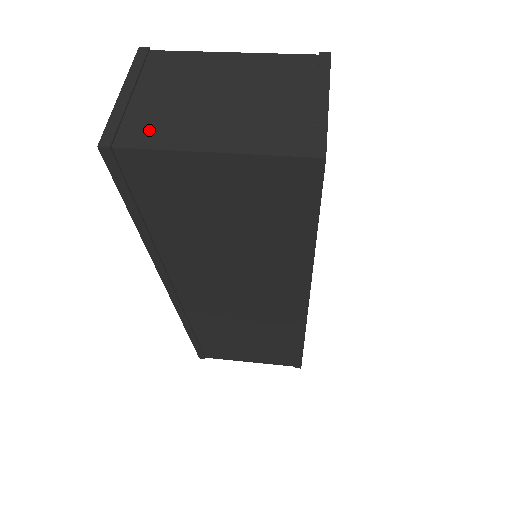
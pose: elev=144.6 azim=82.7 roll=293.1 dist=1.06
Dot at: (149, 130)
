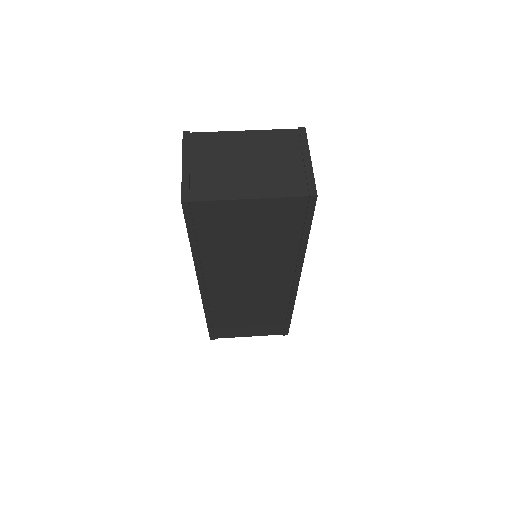
Dot at: (209, 188)
